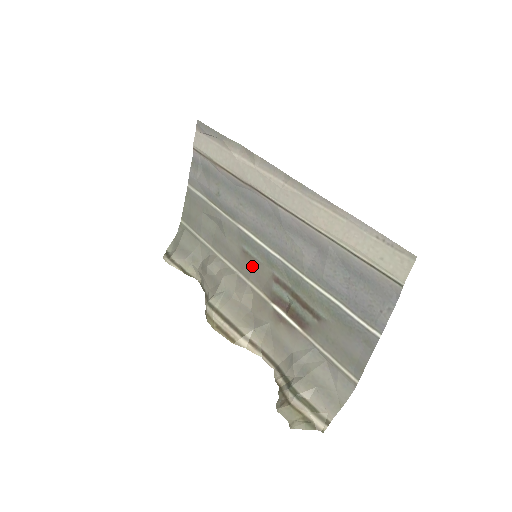
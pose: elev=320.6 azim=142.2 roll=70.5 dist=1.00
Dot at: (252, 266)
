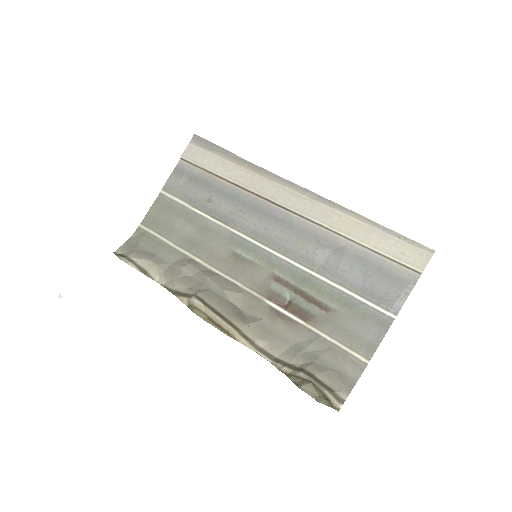
Dot at: (245, 267)
